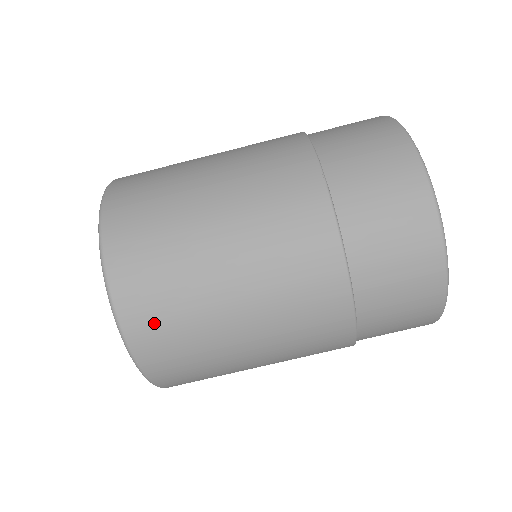
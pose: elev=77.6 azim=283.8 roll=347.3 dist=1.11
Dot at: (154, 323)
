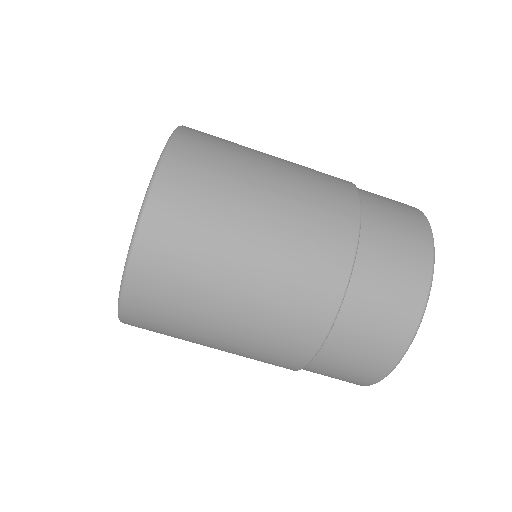
Dot at: occluded
